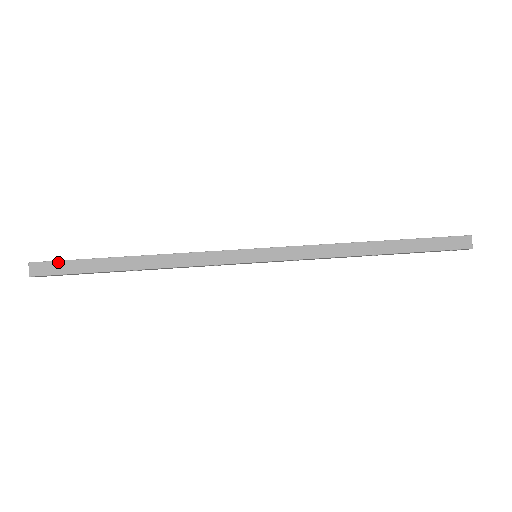
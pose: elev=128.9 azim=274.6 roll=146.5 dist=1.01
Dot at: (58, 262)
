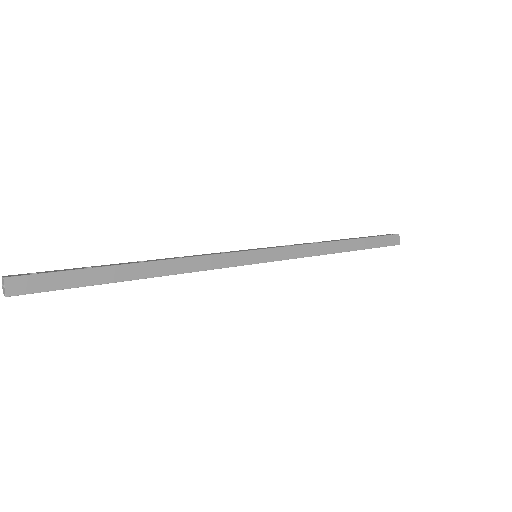
Dot at: (47, 274)
